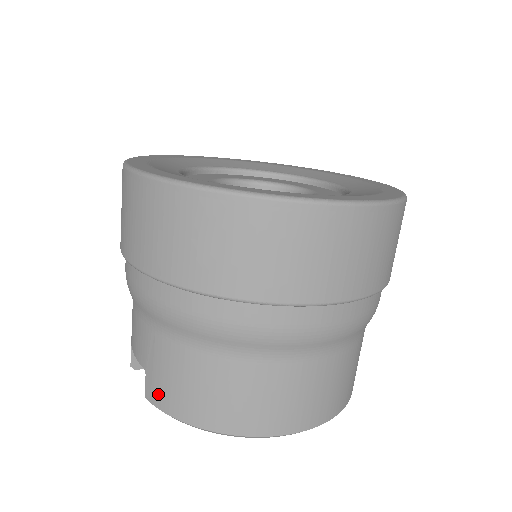
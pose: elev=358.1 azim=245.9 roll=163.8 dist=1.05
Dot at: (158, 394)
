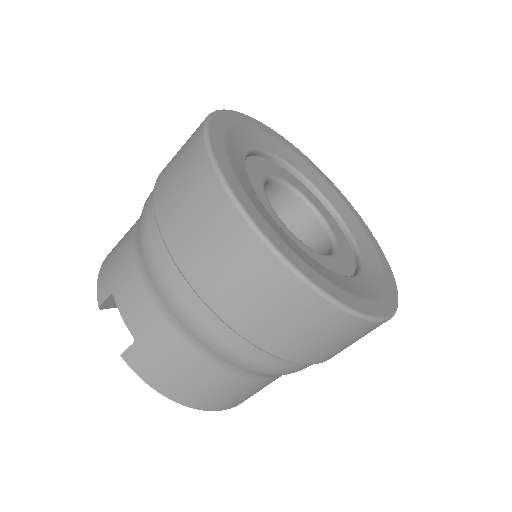
Dot at: (142, 364)
